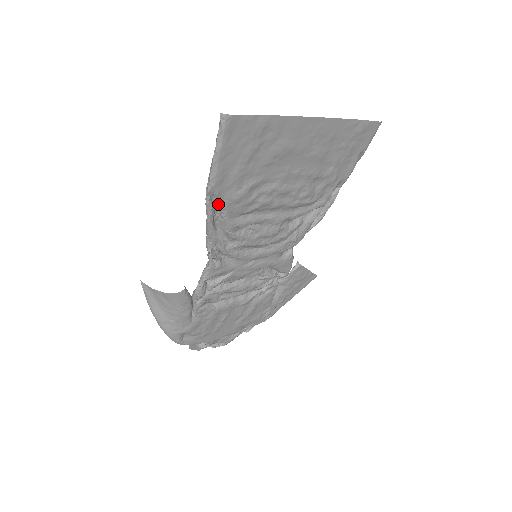
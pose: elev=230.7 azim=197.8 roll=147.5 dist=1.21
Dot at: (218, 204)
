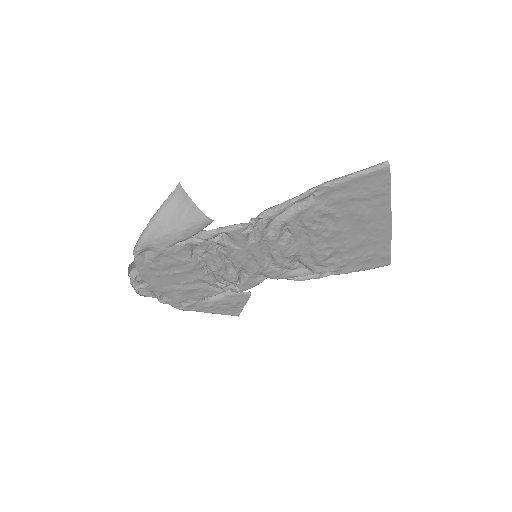
Dot at: (308, 199)
